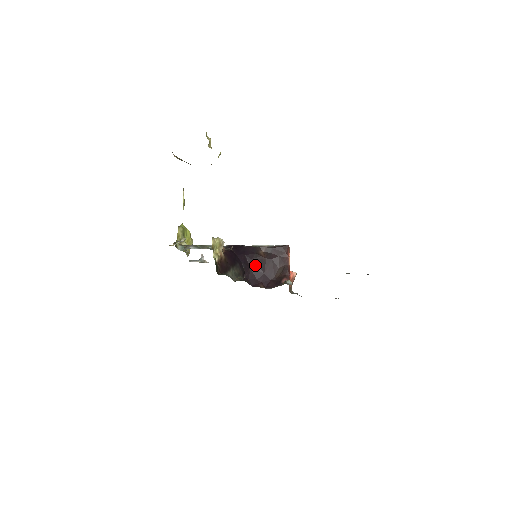
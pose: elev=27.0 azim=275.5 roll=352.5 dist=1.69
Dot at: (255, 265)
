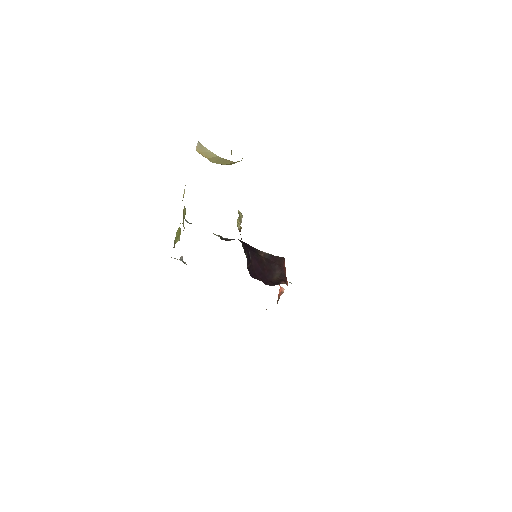
Dot at: (256, 262)
